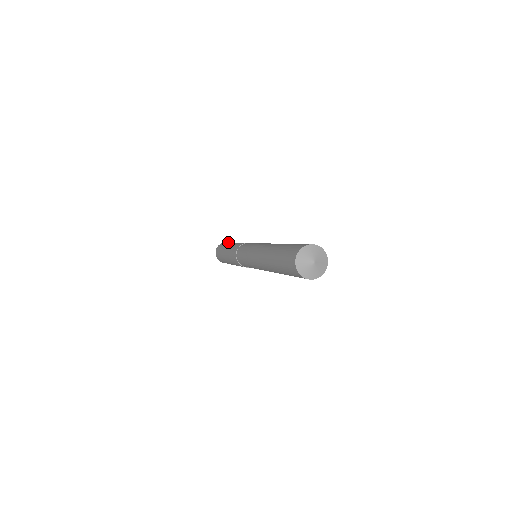
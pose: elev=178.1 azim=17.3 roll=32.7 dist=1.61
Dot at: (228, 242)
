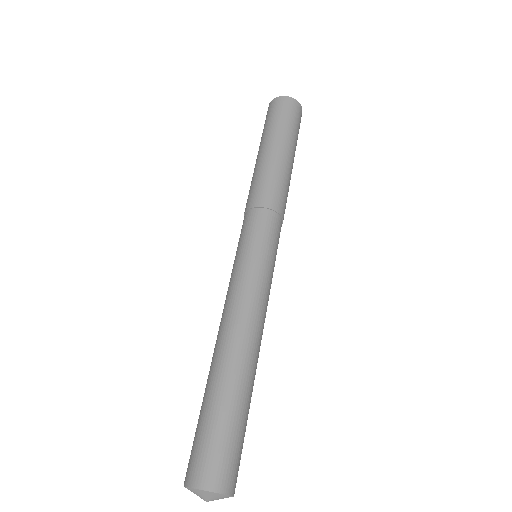
Dot at: (293, 117)
